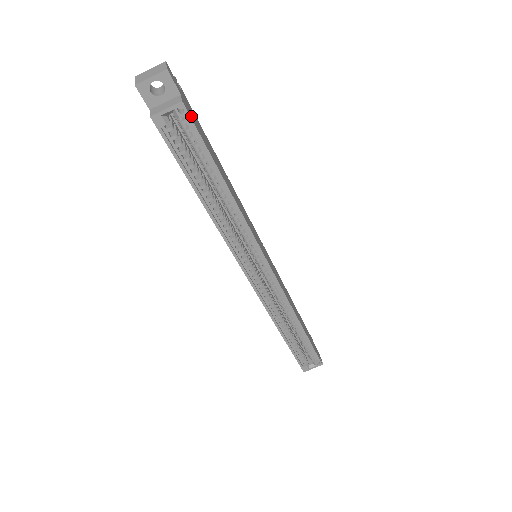
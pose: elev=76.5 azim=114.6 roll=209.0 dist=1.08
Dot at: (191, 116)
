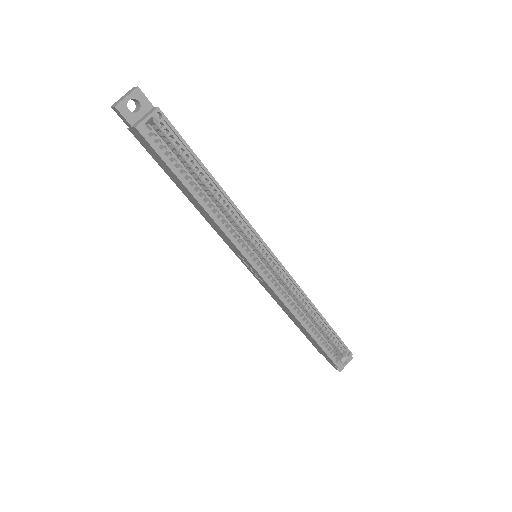
Dot at: (168, 122)
